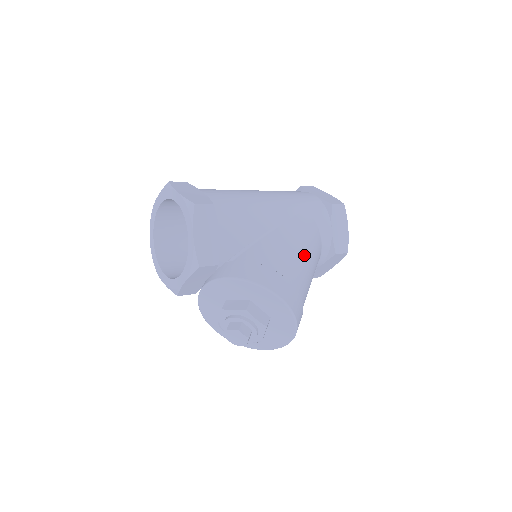
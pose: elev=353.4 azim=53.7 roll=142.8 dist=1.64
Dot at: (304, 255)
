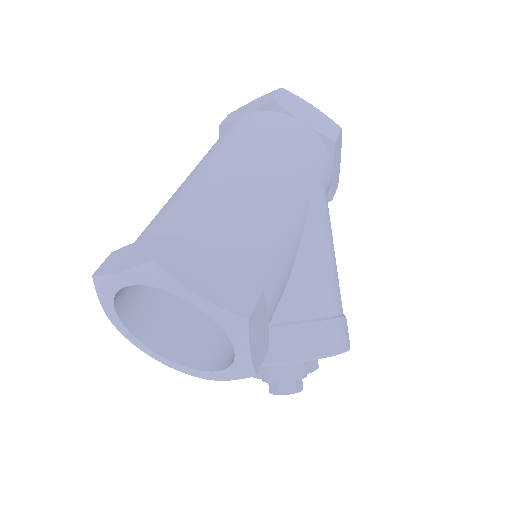
Dot at: (334, 255)
